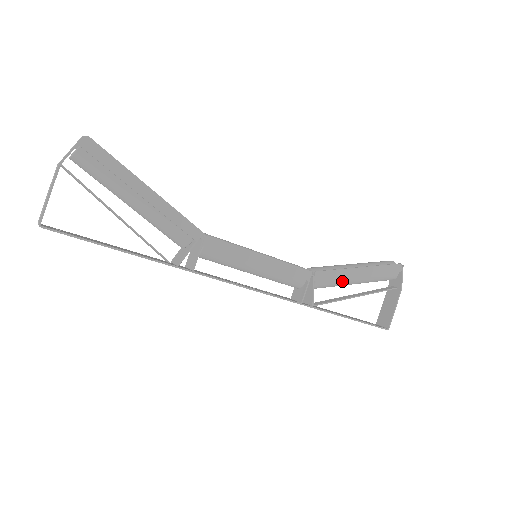
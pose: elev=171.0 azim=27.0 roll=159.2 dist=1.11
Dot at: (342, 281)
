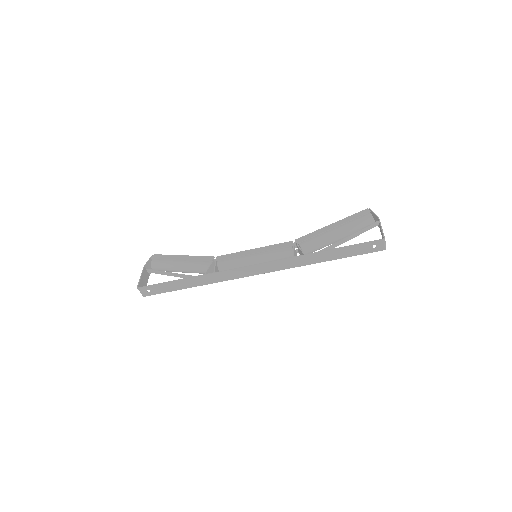
Dot at: (322, 236)
